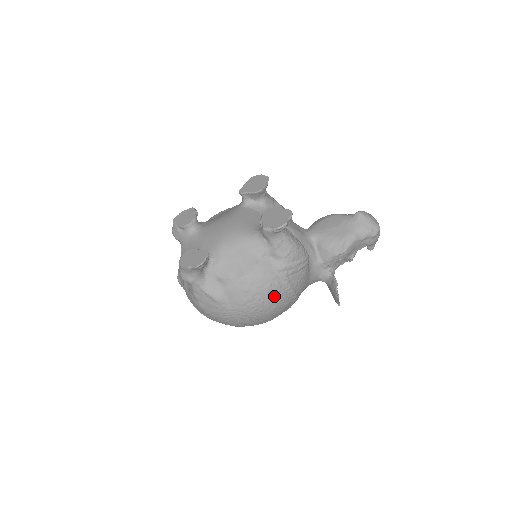
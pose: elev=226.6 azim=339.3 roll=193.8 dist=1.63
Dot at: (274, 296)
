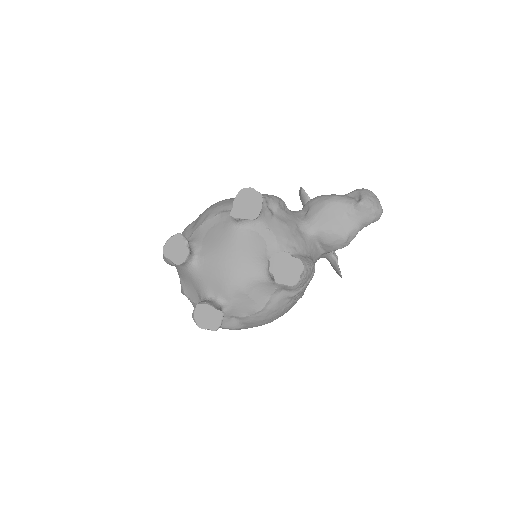
Dot at: (287, 311)
